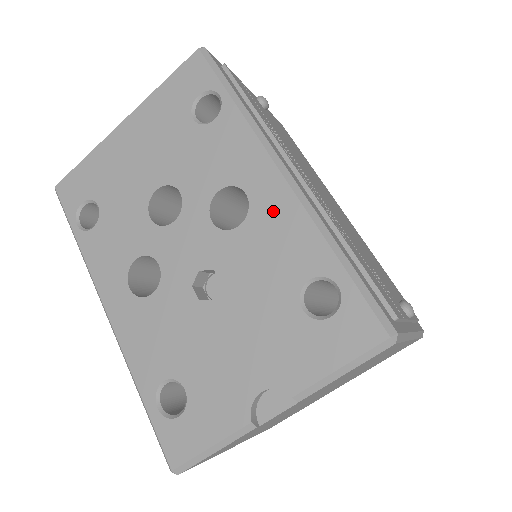
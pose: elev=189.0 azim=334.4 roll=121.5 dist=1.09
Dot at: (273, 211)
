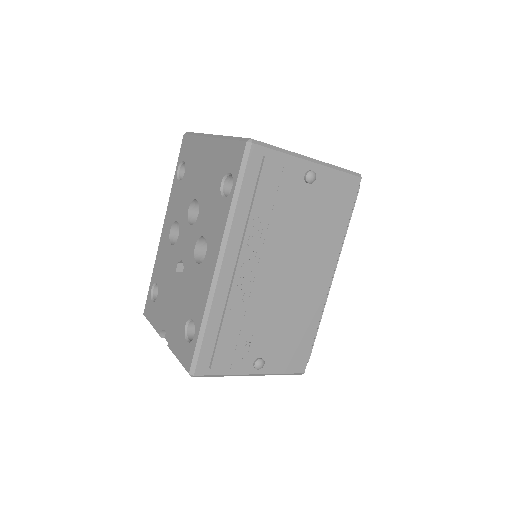
Dot at: (205, 276)
